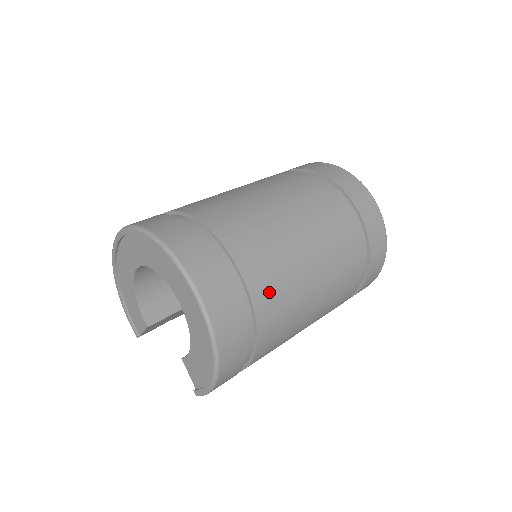
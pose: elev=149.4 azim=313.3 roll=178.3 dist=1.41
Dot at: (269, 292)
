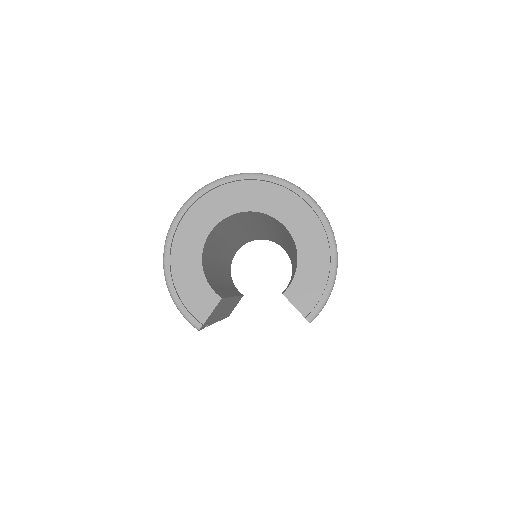
Dot at: occluded
